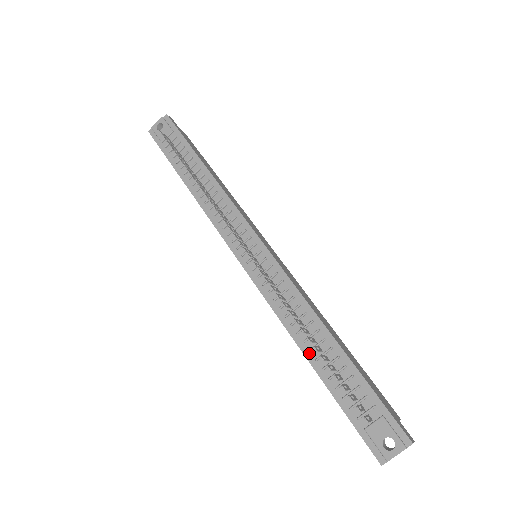
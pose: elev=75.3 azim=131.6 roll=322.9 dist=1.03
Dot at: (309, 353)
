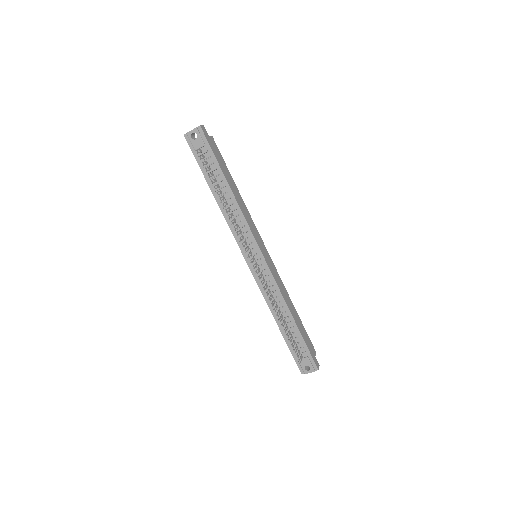
Dot at: (278, 321)
